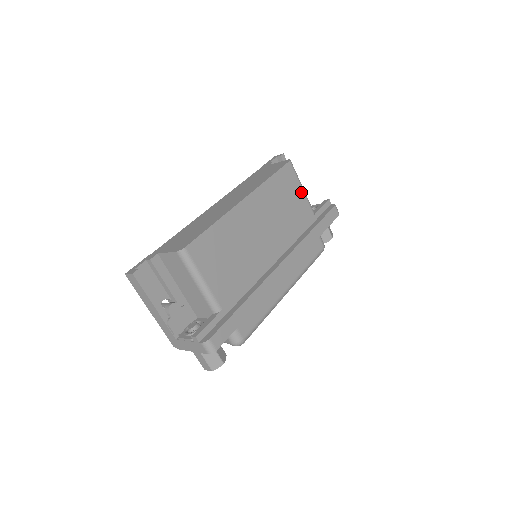
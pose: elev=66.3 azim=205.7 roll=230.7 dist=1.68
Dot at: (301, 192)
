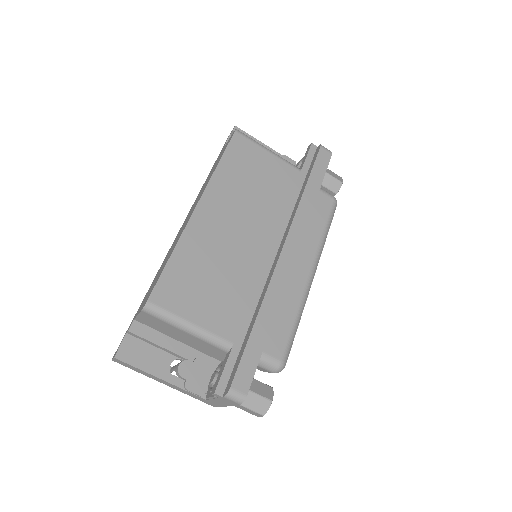
Dot at: (269, 156)
